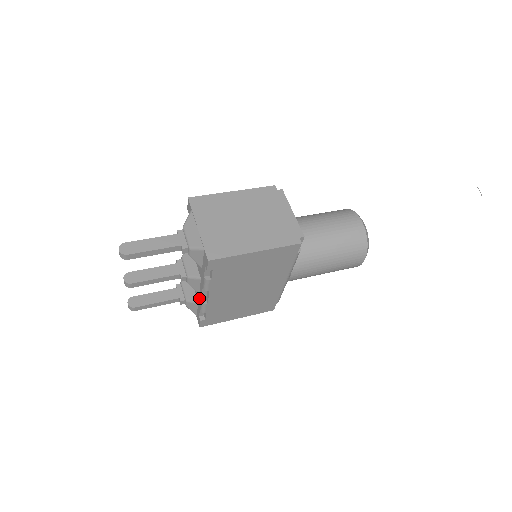
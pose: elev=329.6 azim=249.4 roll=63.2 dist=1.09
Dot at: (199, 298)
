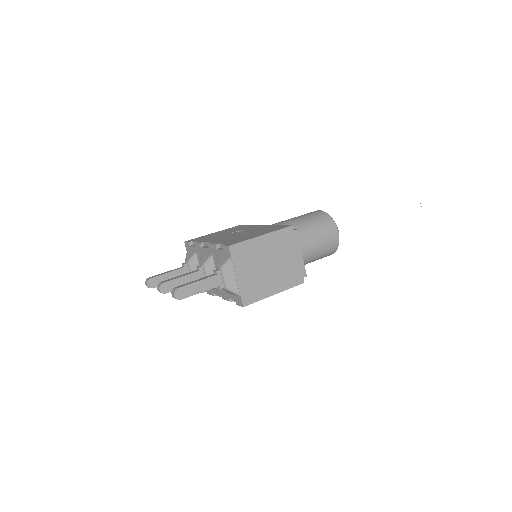
Dot at: occluded
